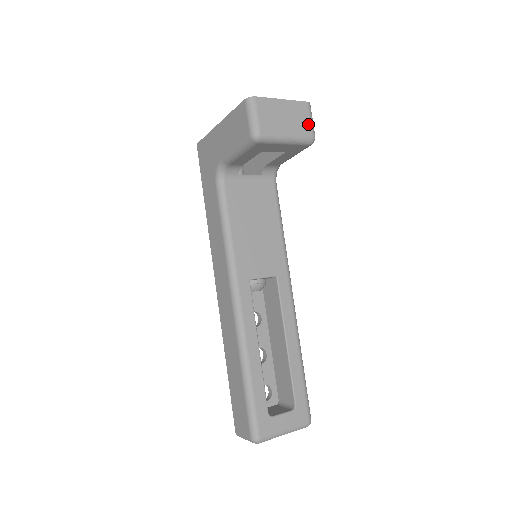
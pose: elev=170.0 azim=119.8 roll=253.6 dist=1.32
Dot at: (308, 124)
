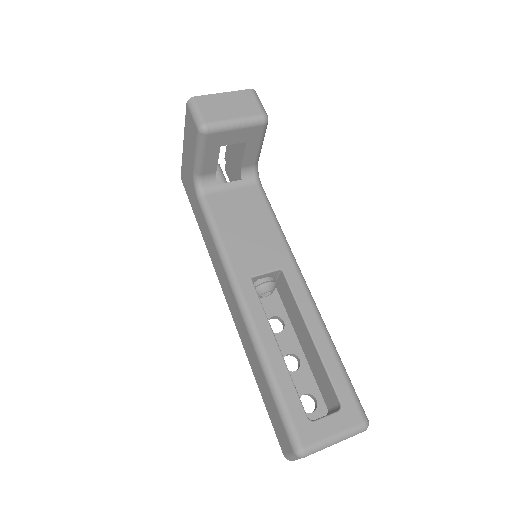
Dot at: (255, 106)
